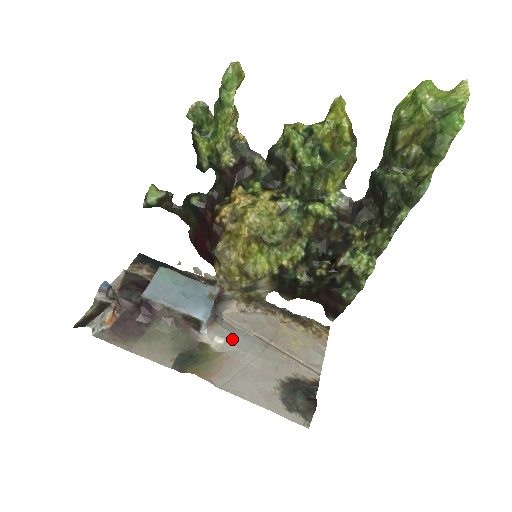
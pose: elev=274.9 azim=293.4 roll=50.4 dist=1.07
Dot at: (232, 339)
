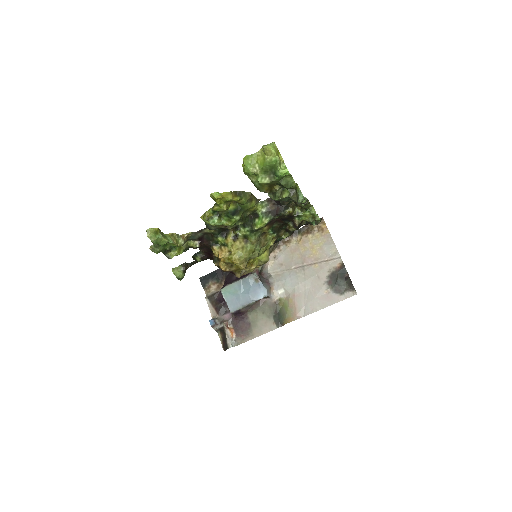
Dot at: (286, 284)
